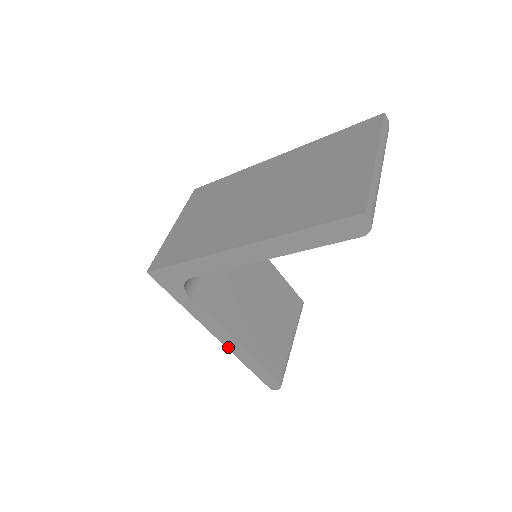
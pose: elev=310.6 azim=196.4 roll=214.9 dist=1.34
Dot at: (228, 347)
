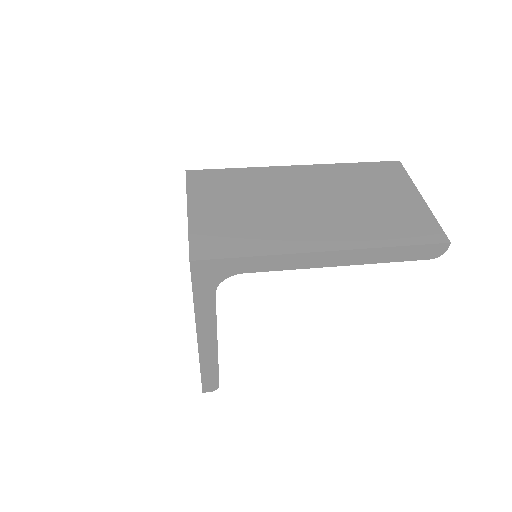
Dot at: (201, 349)
